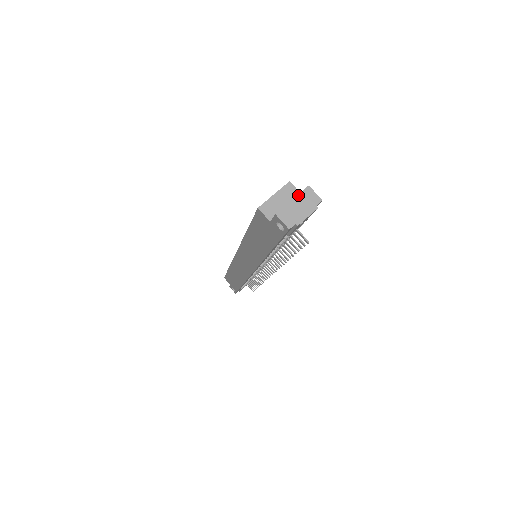
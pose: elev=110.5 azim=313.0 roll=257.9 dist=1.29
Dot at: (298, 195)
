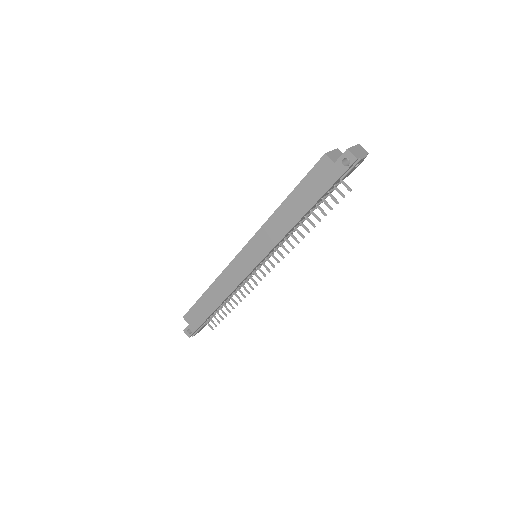
Dot at: (355, 145)
